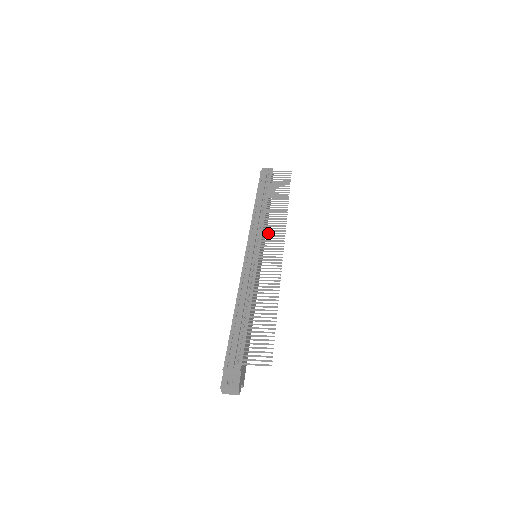
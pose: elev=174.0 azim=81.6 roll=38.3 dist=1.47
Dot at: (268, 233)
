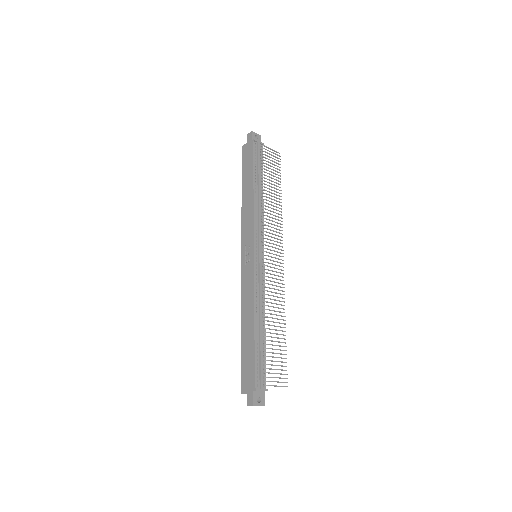
Dot at: (271, 237)
